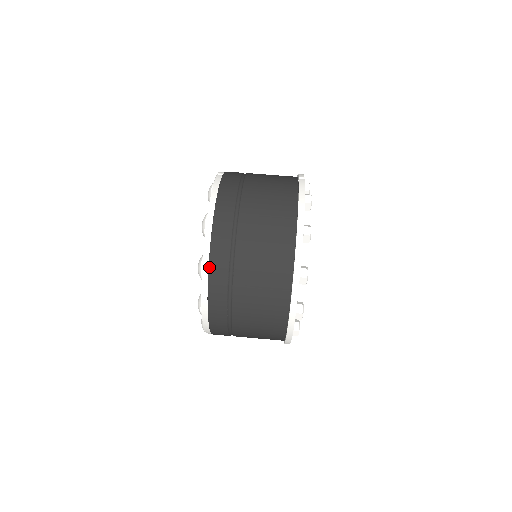
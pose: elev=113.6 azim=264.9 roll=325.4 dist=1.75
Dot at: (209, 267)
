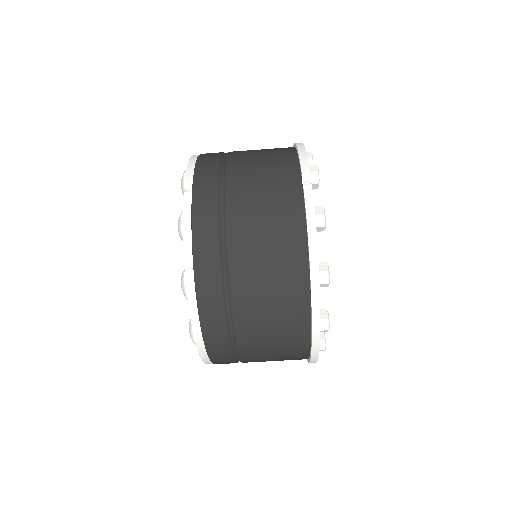
Dot at: (204, 339)
